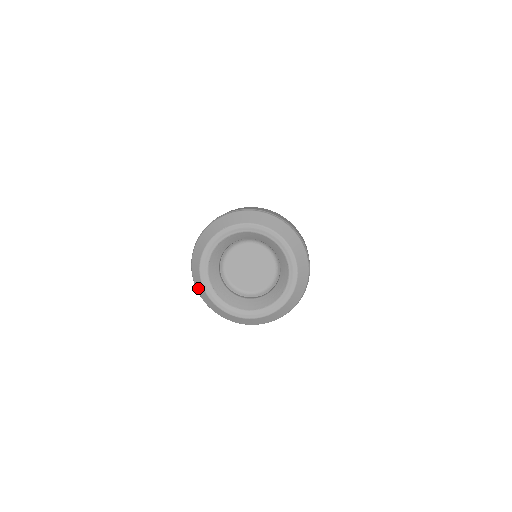
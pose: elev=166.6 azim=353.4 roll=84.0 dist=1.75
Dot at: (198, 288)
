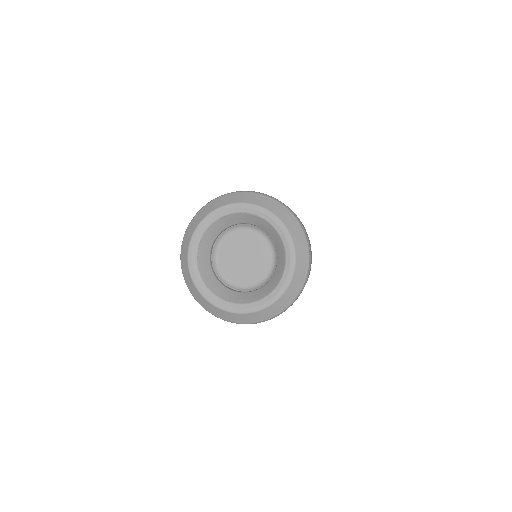
Dot at: (189, 285)
